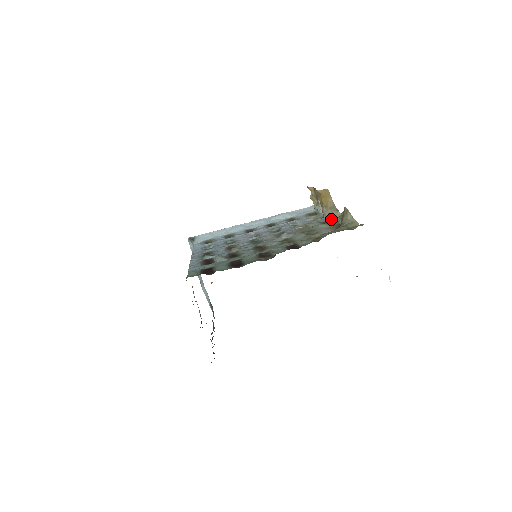
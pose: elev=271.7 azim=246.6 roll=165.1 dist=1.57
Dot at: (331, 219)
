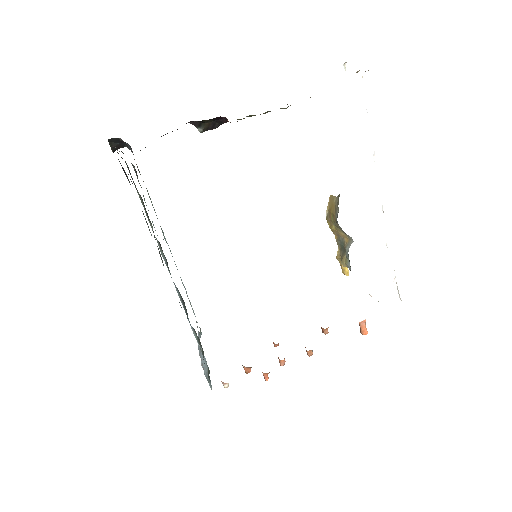
Dot at: occluded
